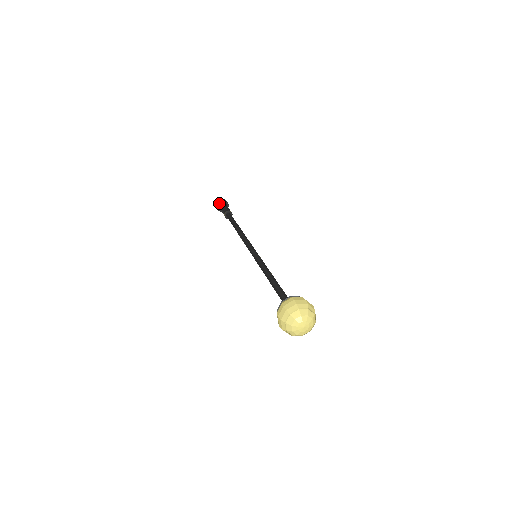
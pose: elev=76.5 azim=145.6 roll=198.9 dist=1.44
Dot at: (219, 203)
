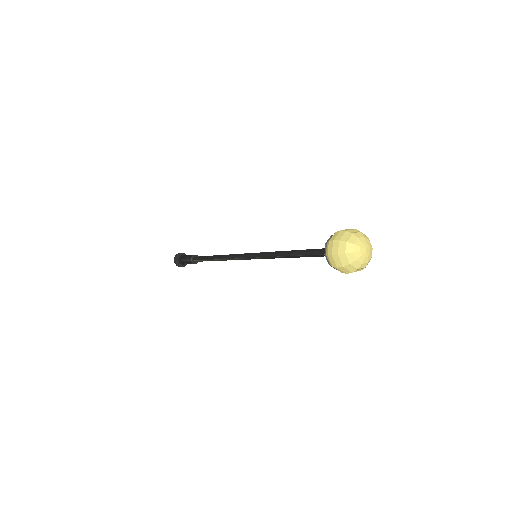
Dot at: (178, 258)
